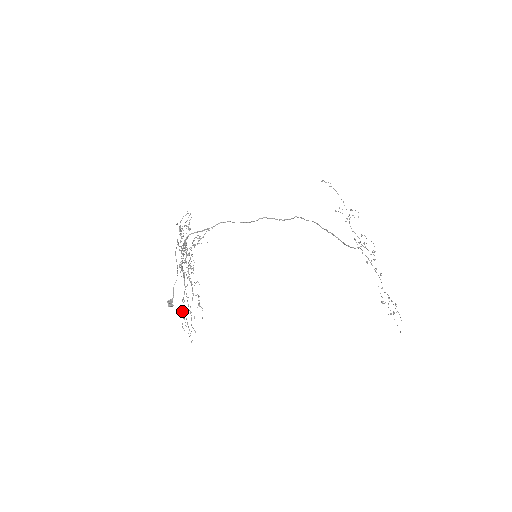
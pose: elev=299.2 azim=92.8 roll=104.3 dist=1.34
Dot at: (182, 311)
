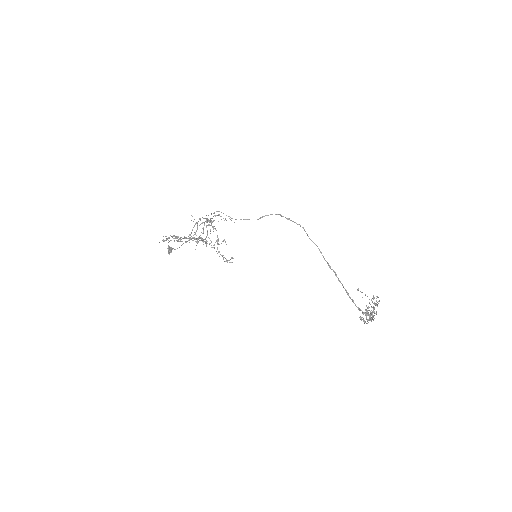
Dot at: occluded
